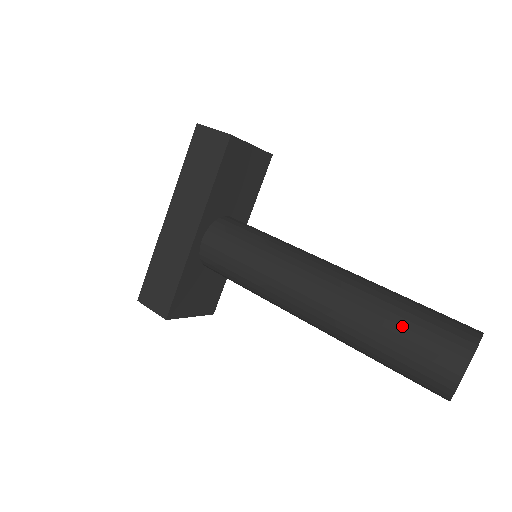
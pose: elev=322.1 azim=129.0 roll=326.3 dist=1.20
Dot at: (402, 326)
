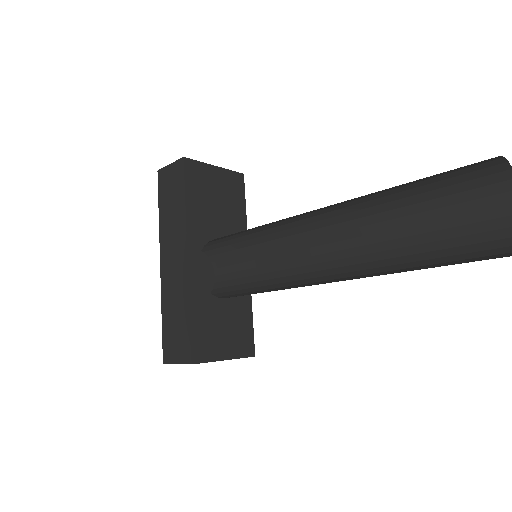
Dot at: (431, 231)
